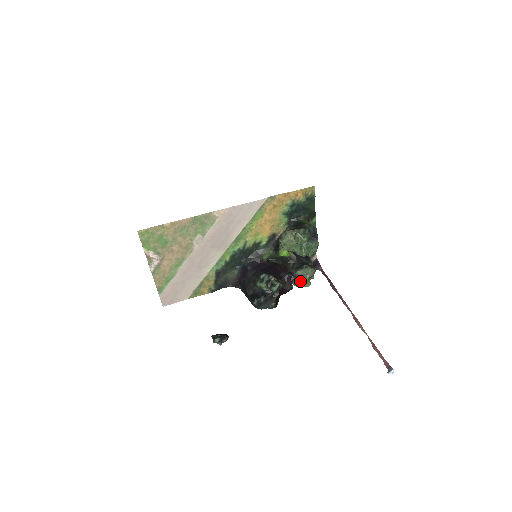
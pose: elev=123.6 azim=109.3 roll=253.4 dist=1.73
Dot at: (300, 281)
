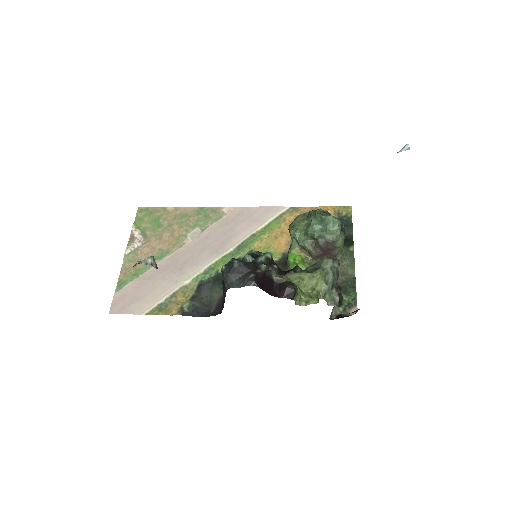
Dot at: (308, 273)
